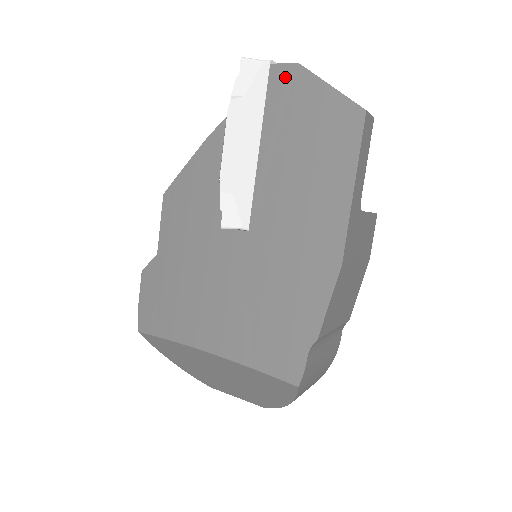
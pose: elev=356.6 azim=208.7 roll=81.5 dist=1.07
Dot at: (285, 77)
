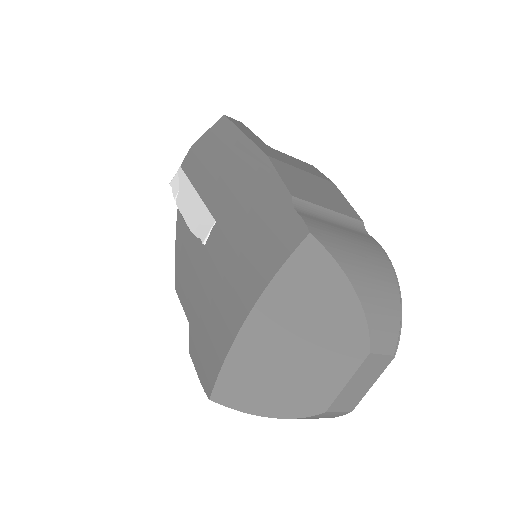
Dot at: (188, 159)
